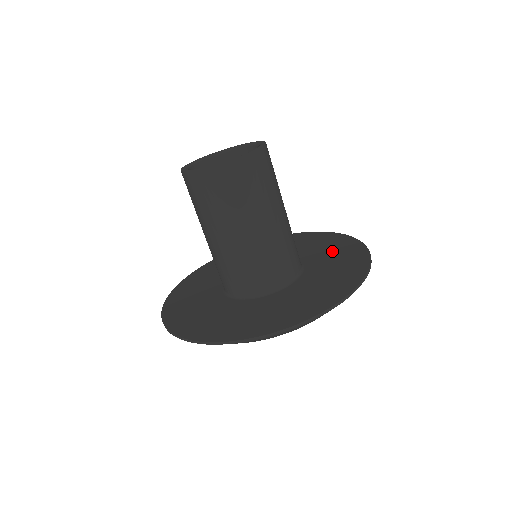
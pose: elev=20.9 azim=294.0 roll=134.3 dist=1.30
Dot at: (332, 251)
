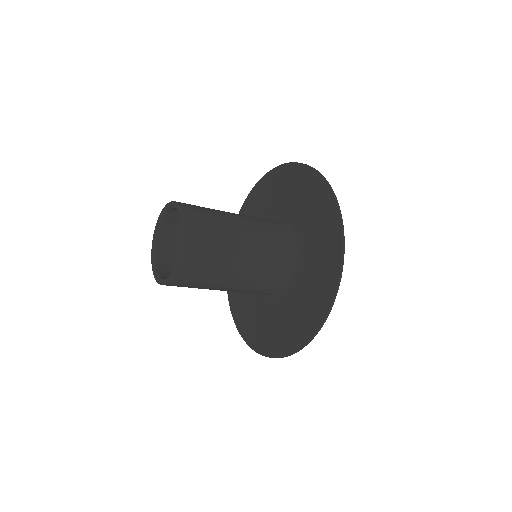
Dot at: (298, 195)
